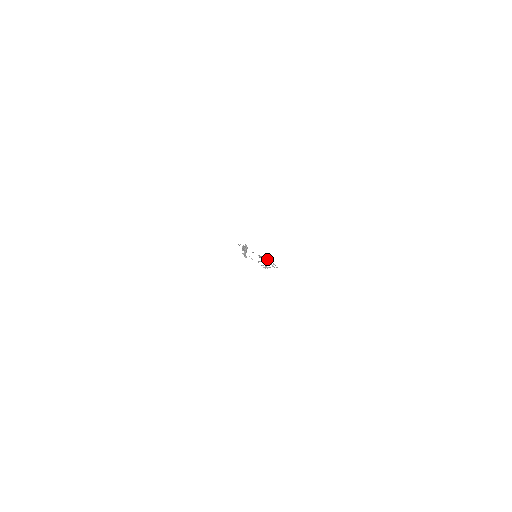
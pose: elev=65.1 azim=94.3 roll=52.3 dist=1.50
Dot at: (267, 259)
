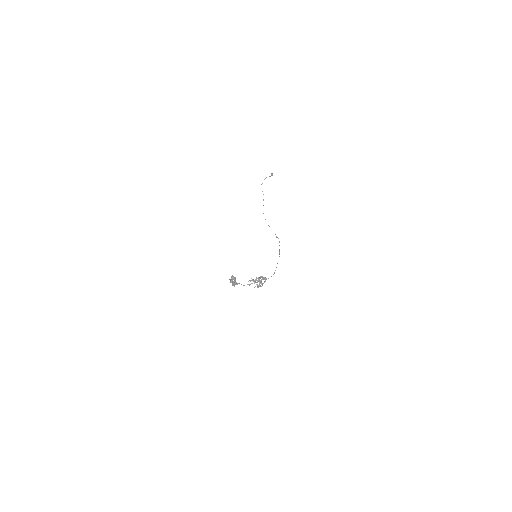
Dot at: (257, 281)
